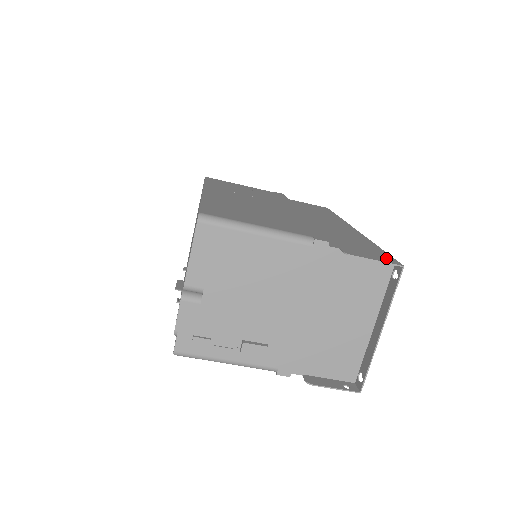
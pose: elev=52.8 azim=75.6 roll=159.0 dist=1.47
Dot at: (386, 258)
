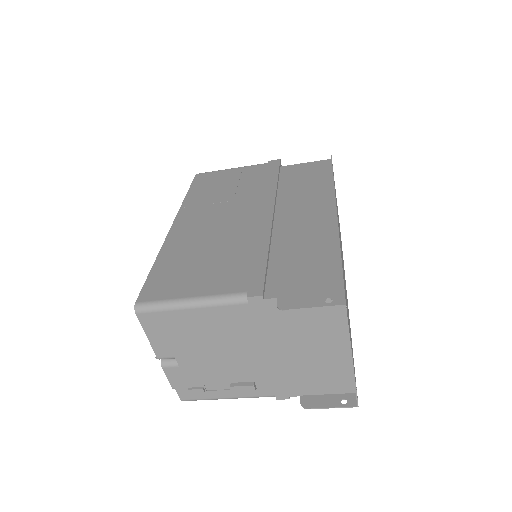
Dot at: (331, 292)
